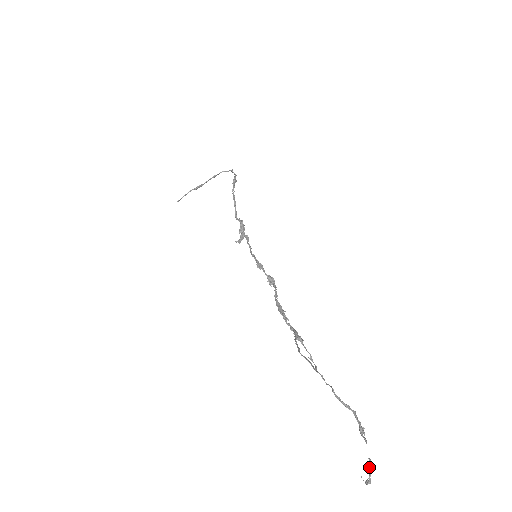
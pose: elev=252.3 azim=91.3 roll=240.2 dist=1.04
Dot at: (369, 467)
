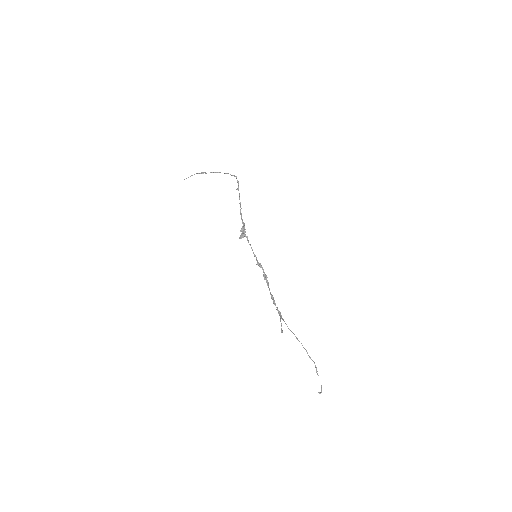
Dot at: (321, 387)
